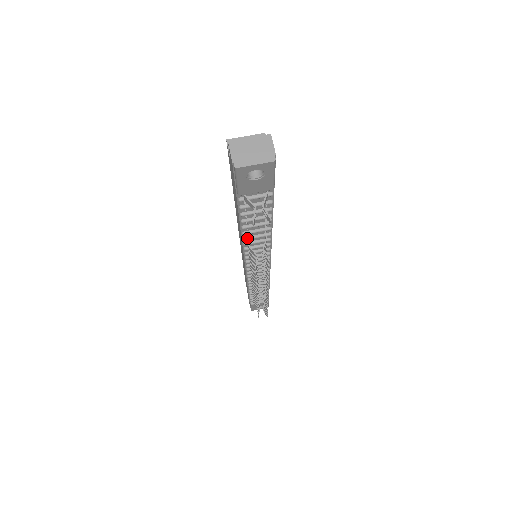
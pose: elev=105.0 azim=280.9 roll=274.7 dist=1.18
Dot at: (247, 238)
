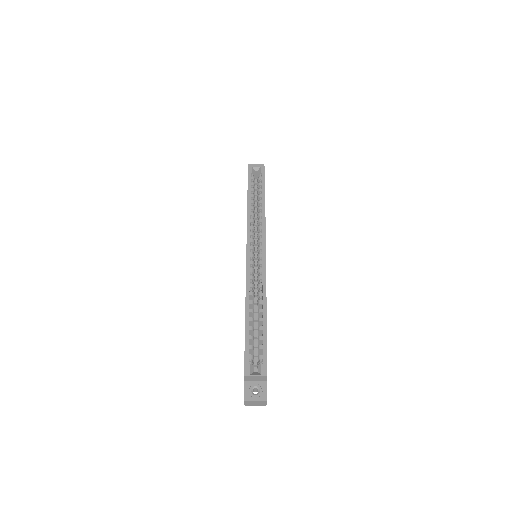
Dot at: occluded
